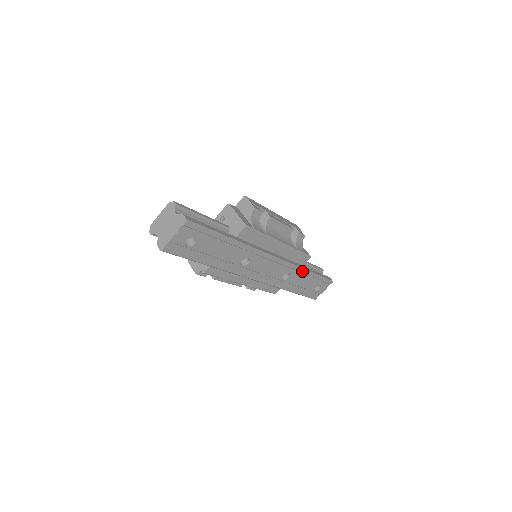
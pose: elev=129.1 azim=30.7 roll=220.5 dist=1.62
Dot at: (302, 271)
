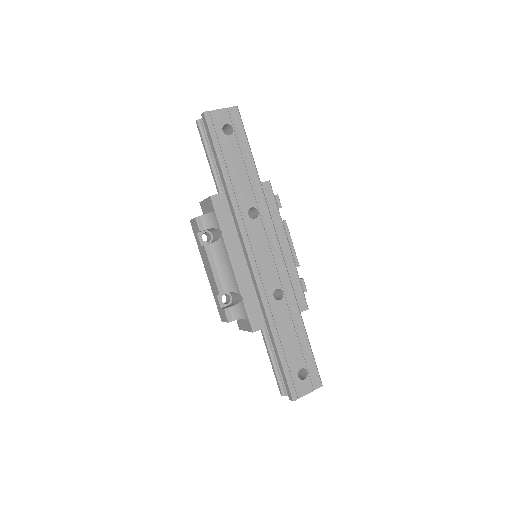
Dot at: (296, 308)
